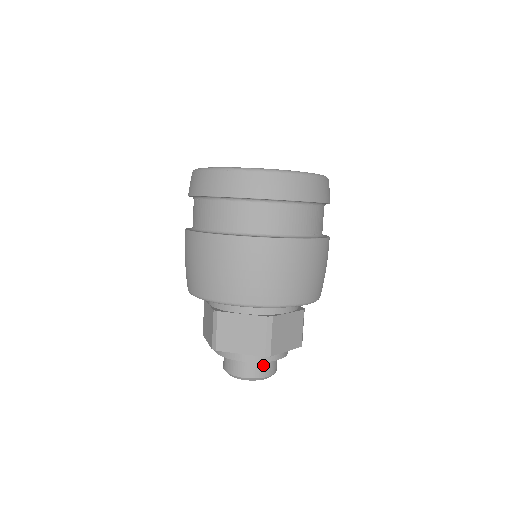
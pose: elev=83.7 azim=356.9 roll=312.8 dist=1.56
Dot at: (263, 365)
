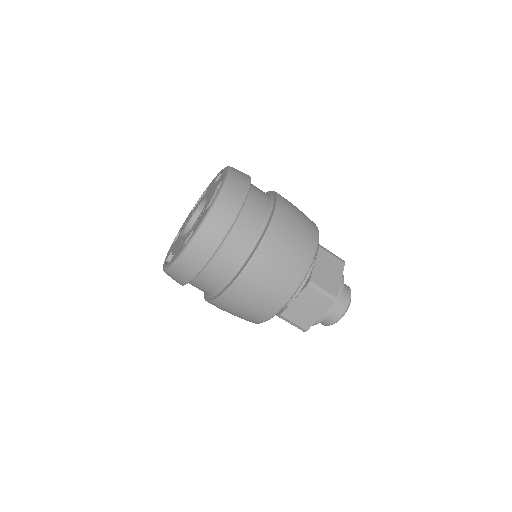
Dot at: (339, 300)
